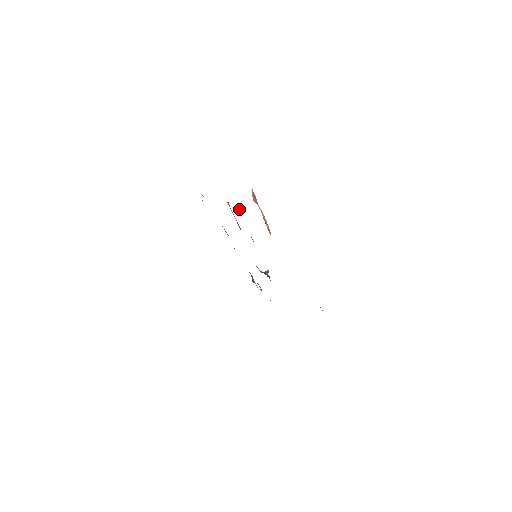
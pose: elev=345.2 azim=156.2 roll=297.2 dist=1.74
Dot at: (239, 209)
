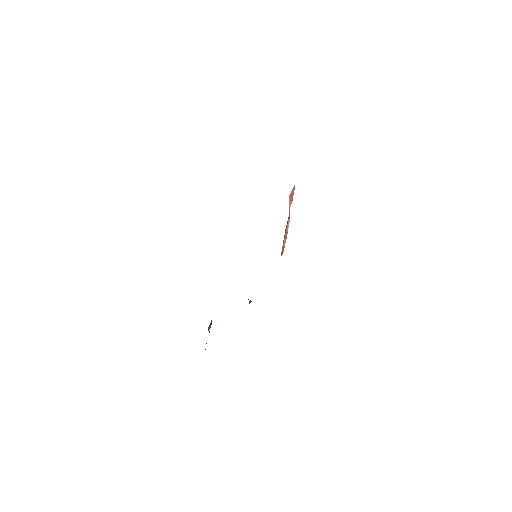
Dot at: occluded
